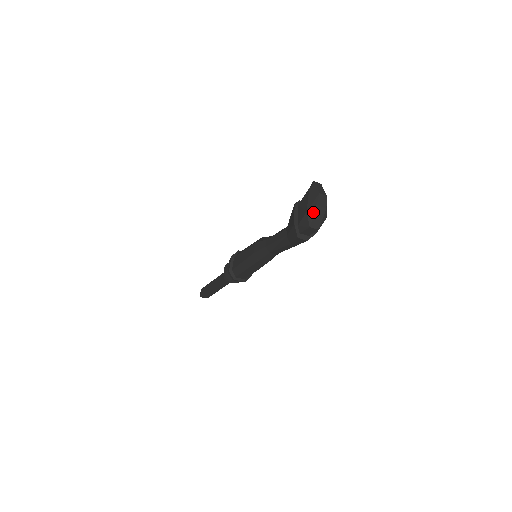
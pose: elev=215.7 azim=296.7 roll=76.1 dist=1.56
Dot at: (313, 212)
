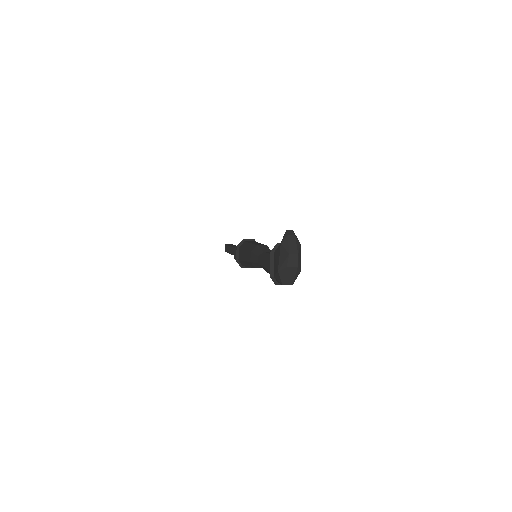
Dot at: (284, 273)
